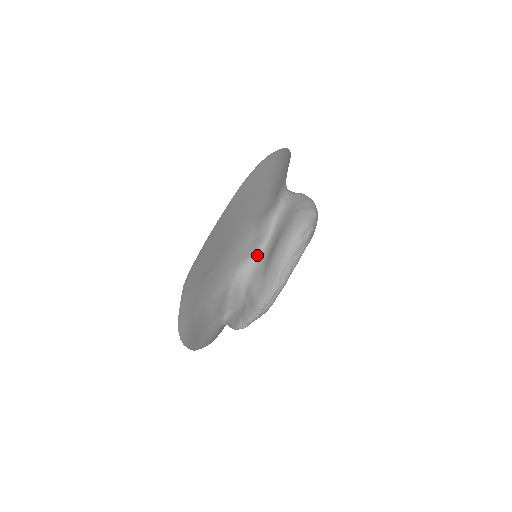
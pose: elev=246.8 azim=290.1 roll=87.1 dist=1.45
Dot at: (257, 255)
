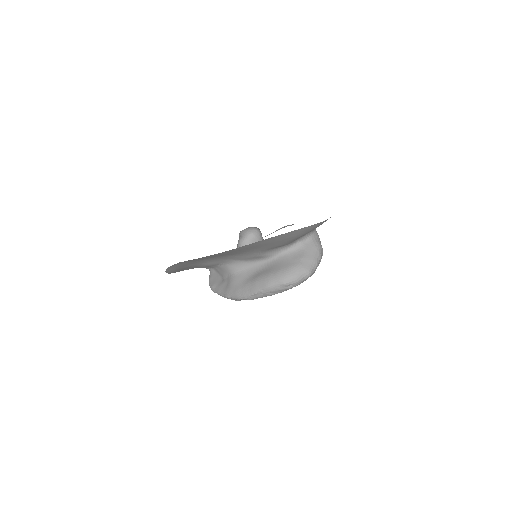
Dot at: (252, 263)
